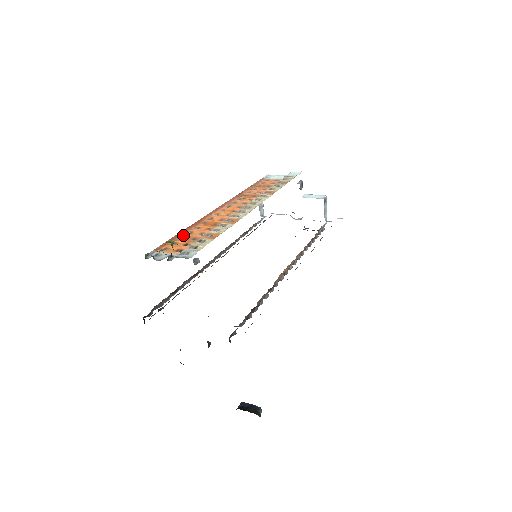
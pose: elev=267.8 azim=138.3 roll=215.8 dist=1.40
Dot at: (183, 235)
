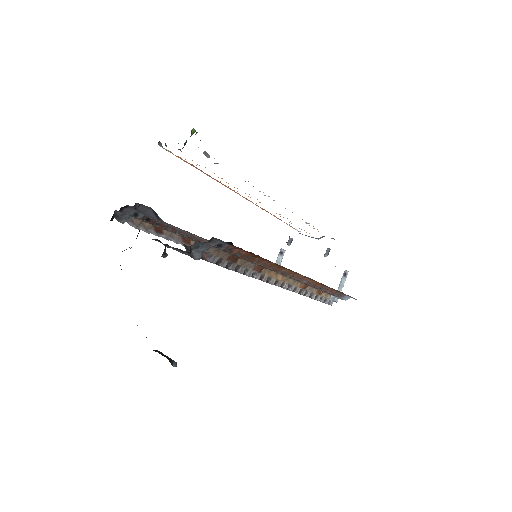
Dot at: occluded
